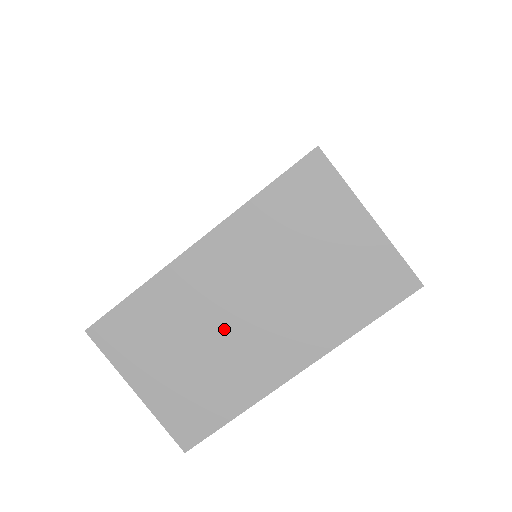
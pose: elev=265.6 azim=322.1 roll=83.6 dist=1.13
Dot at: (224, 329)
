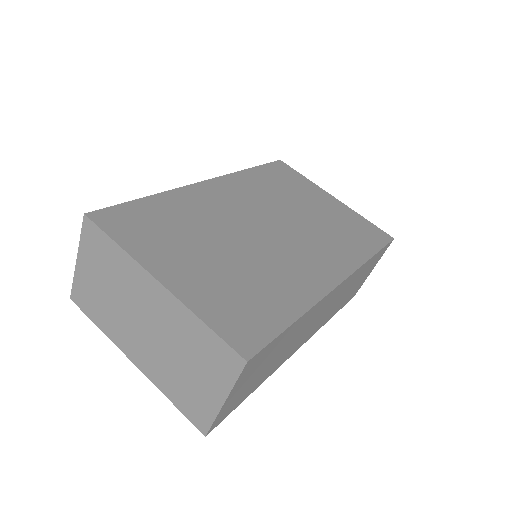
Dot at: (129, 312)
